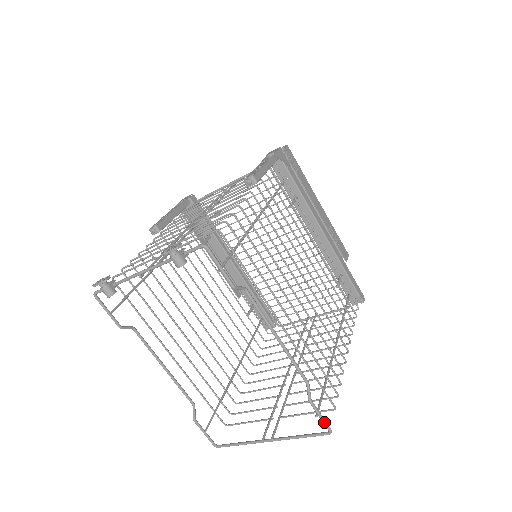
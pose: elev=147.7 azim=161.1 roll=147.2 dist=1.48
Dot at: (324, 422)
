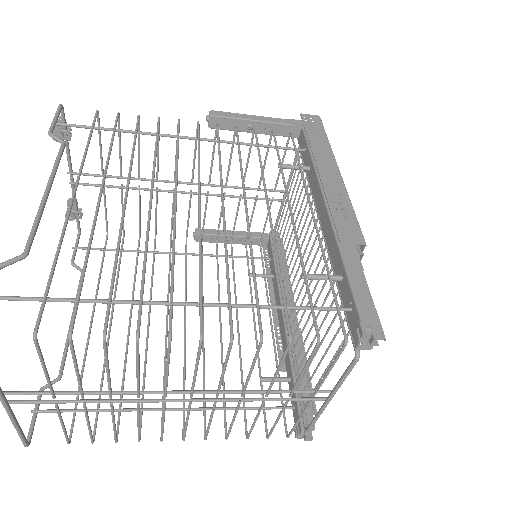
Dot at: out of frame
